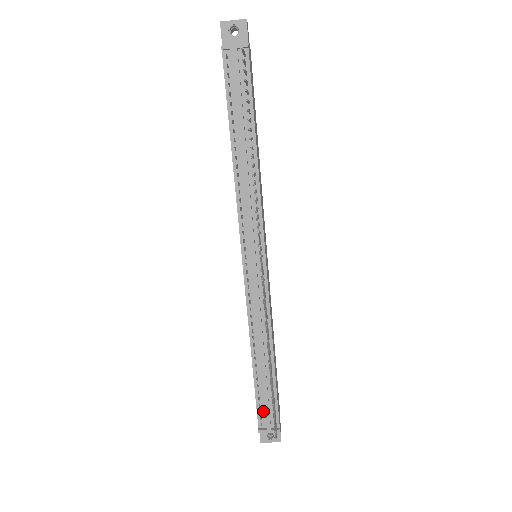
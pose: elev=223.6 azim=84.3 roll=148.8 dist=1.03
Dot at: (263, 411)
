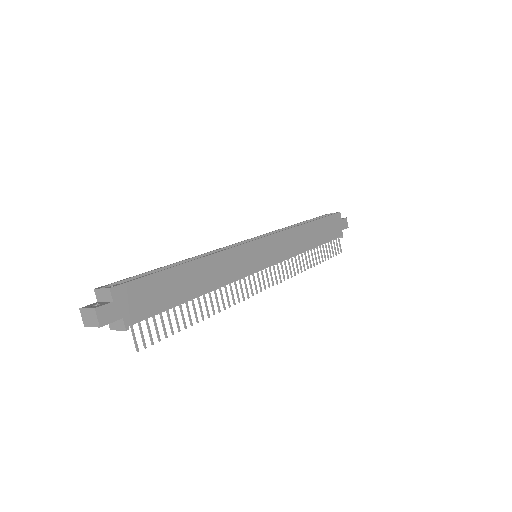
Dot at: occluded
